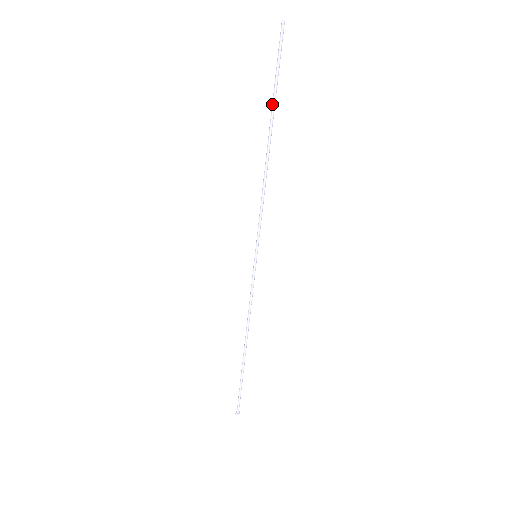
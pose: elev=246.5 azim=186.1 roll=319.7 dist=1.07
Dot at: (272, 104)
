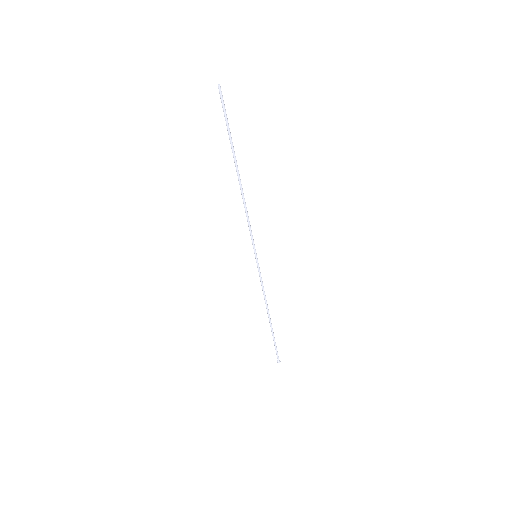
Dot at: (232, 148)
